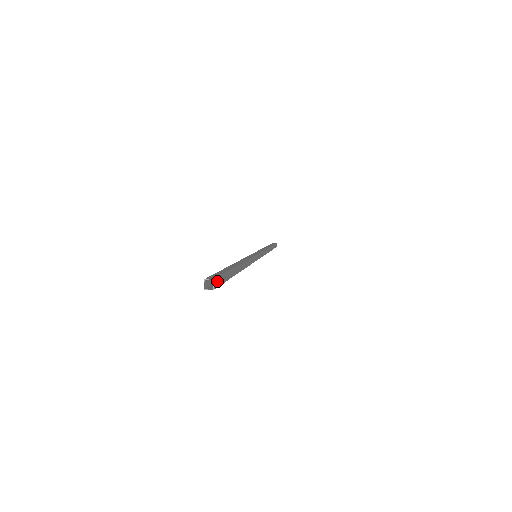
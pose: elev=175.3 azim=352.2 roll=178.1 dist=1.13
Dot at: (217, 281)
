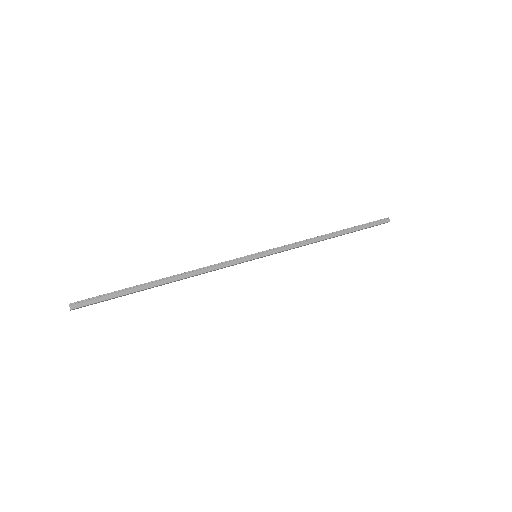
Dot at: (80, 303)
